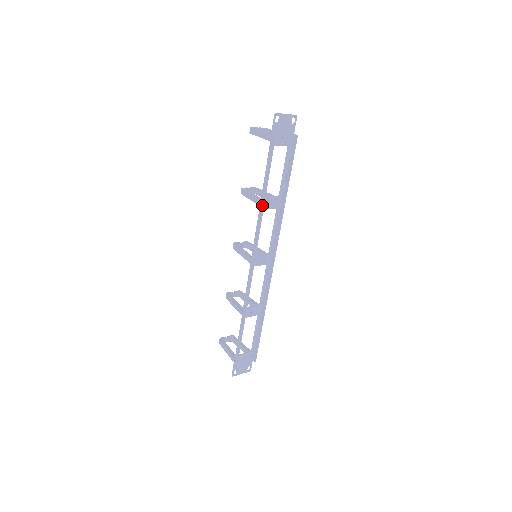
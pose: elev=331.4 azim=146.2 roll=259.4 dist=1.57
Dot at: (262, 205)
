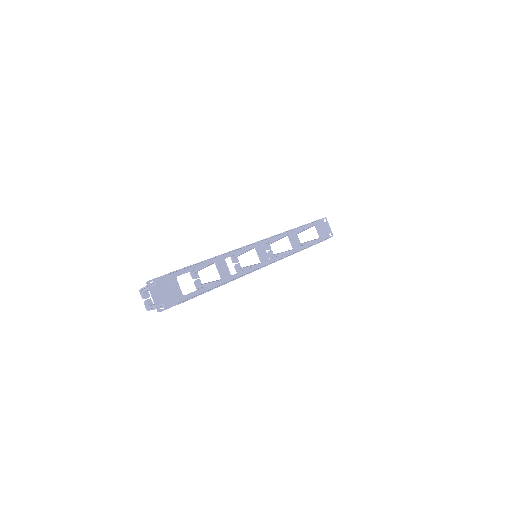
Dot at: occluded
